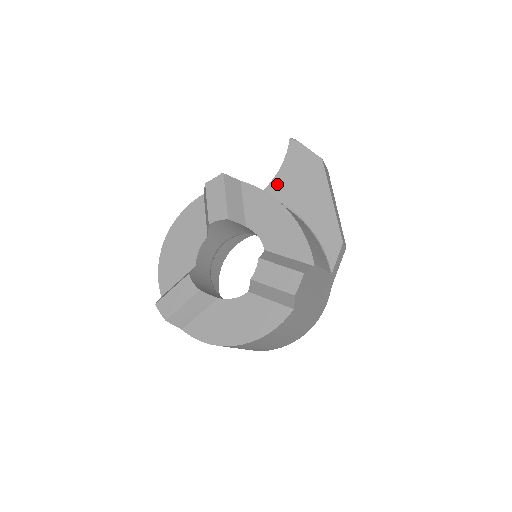
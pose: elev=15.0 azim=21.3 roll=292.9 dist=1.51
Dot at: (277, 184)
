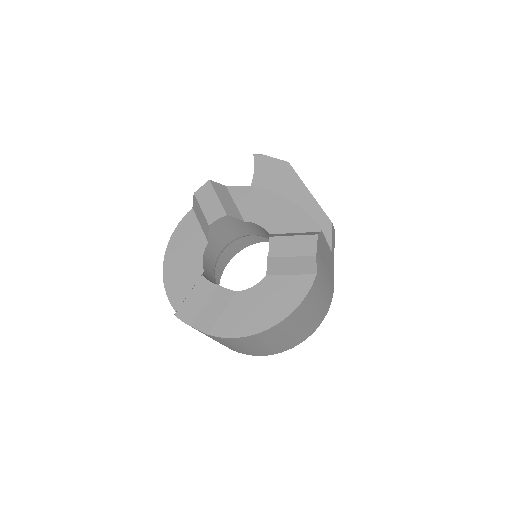
Dot at: occluded
